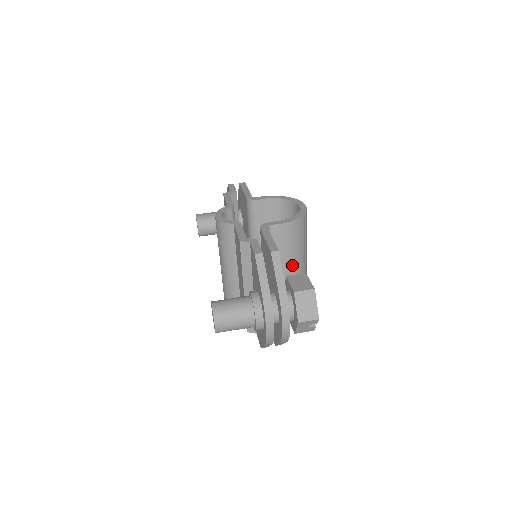
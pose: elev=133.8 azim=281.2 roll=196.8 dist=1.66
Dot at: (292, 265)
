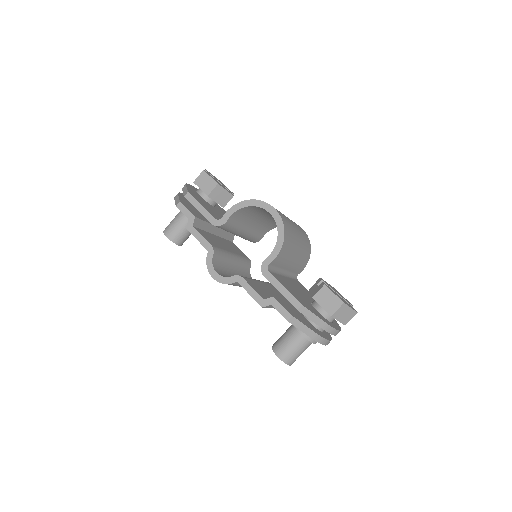
Dot at: (295, 255)
